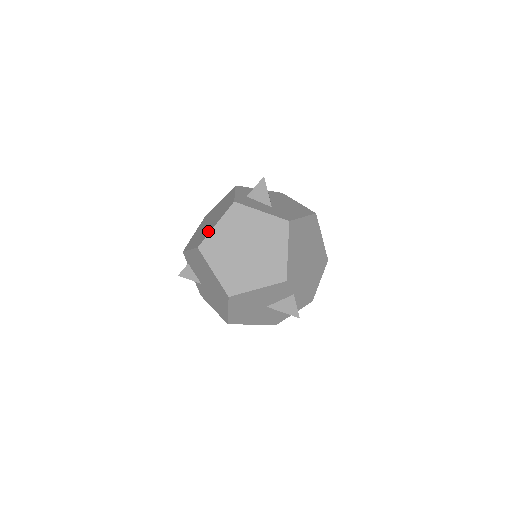
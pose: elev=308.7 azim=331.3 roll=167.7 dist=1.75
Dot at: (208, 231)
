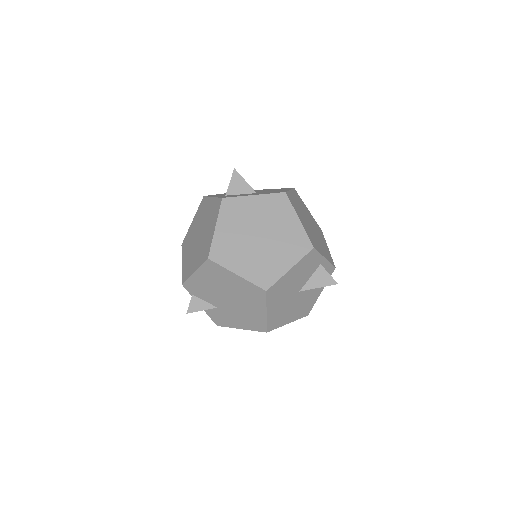
Dot at: (208, 240)
